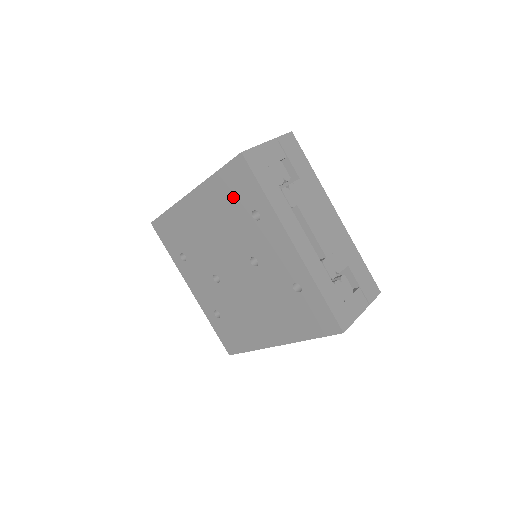
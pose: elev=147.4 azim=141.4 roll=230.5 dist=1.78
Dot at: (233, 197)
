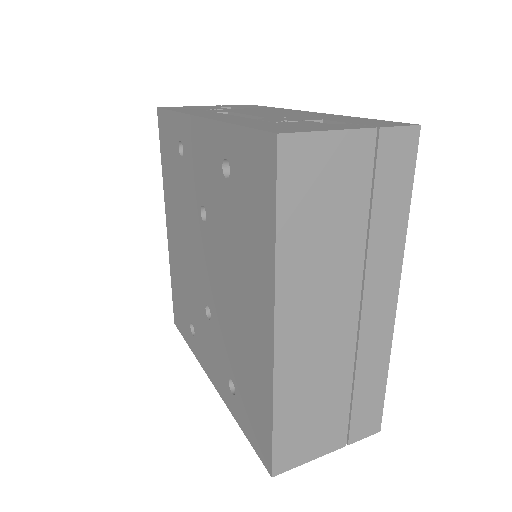
Dot at: (171, 164)
